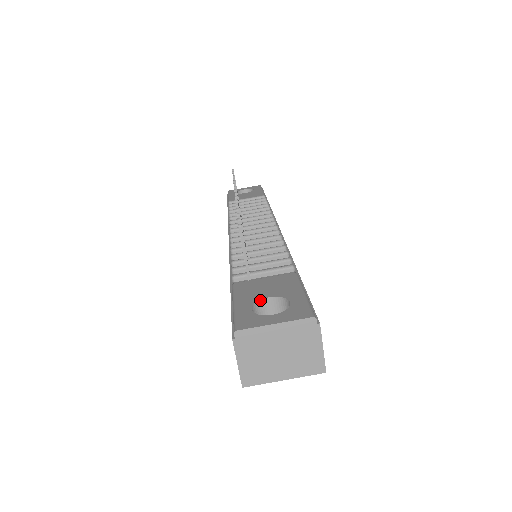
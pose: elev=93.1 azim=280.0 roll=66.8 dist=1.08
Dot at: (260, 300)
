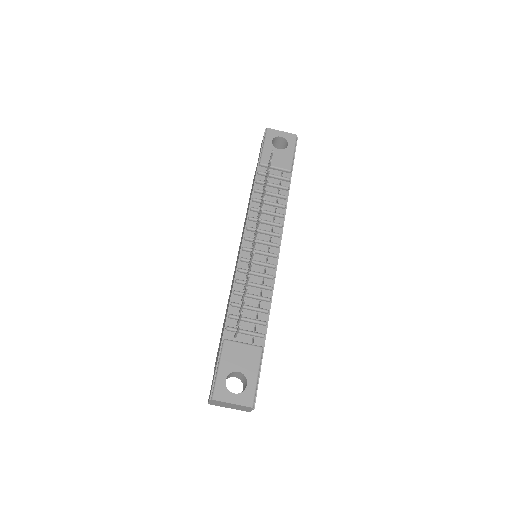
Dot at: (233, 372)
